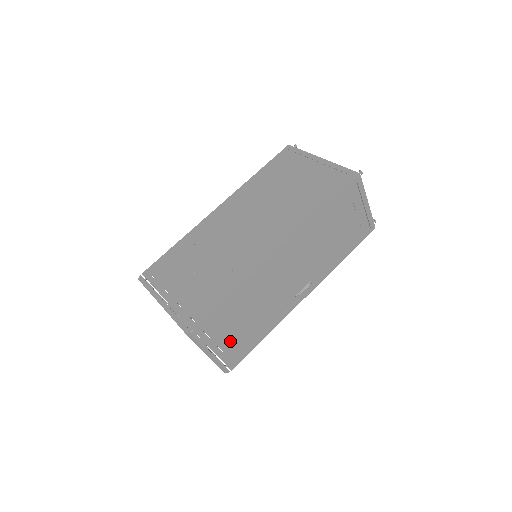
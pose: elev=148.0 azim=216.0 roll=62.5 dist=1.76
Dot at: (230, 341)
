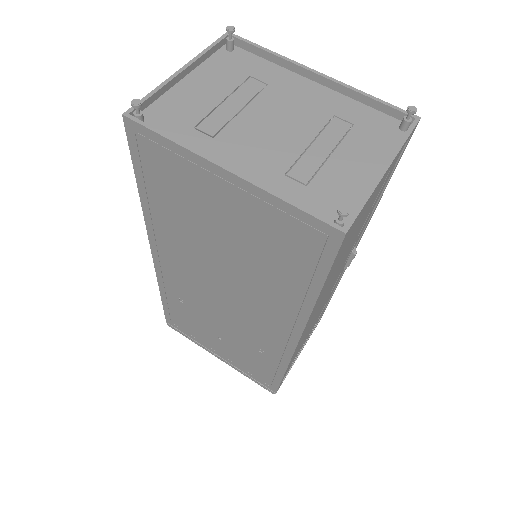
Dot at: (308, 336)
